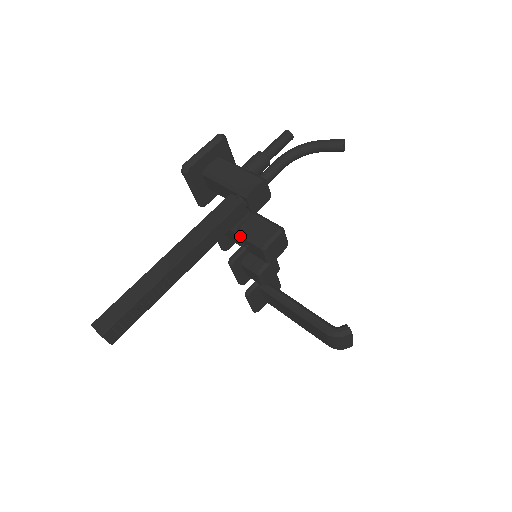
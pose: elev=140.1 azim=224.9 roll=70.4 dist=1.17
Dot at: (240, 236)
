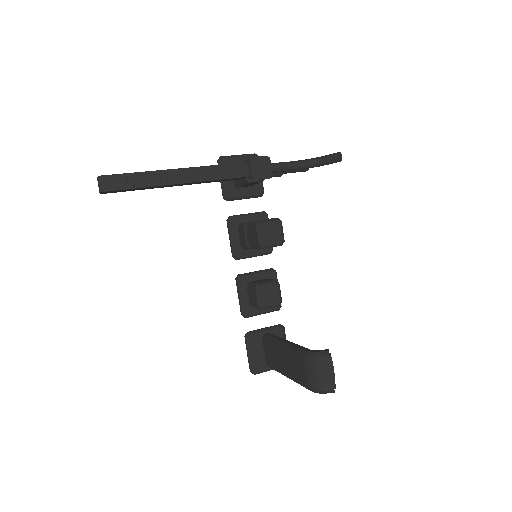
Dot at: occluded
